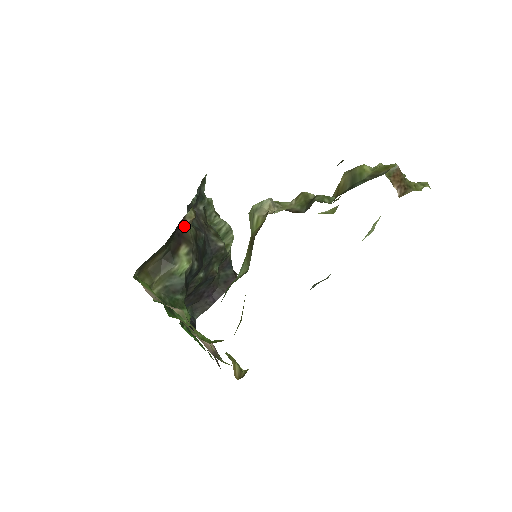
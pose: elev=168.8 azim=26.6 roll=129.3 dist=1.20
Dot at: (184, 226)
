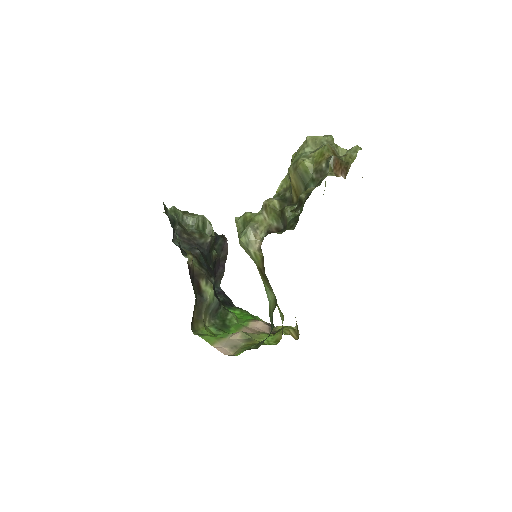
Dot at: (191, 269)
